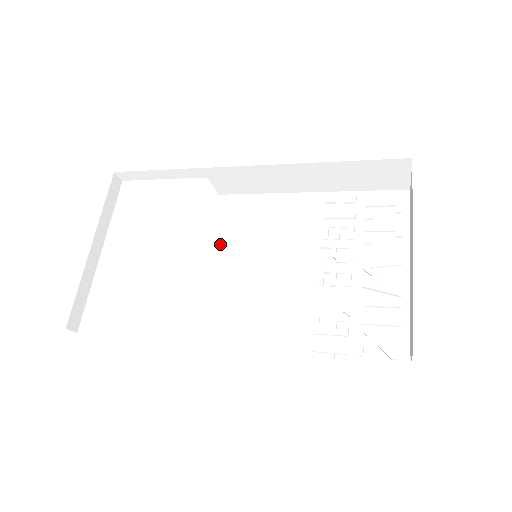
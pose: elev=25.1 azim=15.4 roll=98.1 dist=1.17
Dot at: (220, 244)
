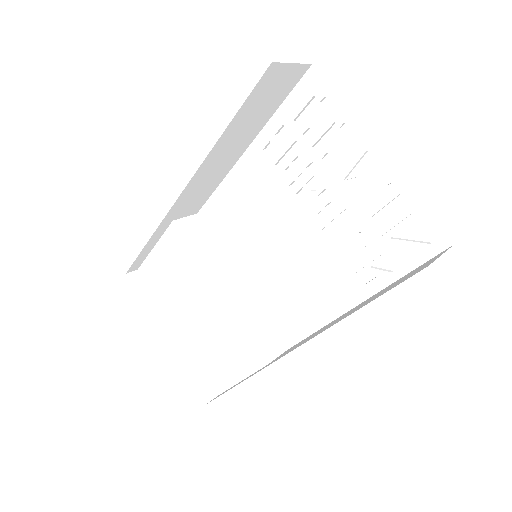
Dot at: (234, 253)
